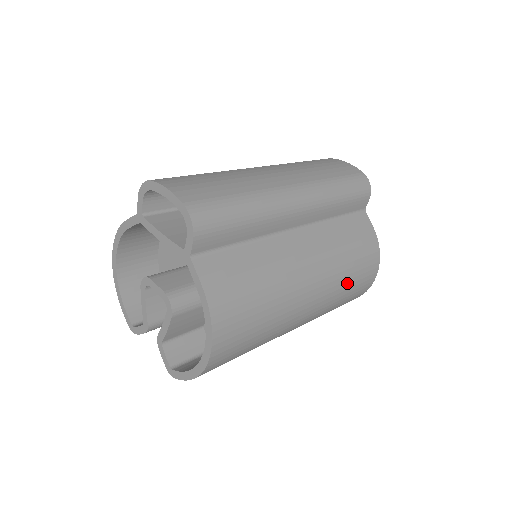
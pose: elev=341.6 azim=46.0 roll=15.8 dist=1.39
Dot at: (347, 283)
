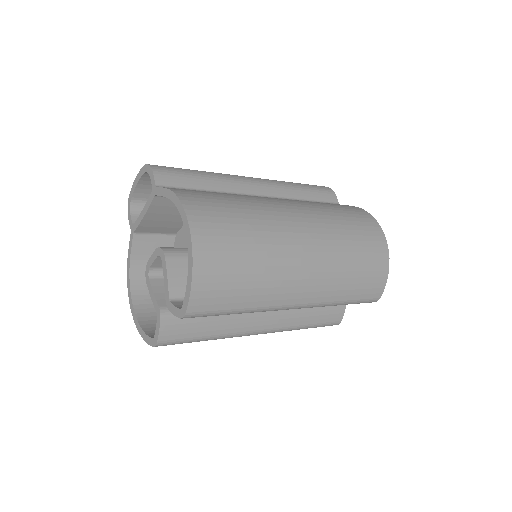
Dot at: (341, 223)
